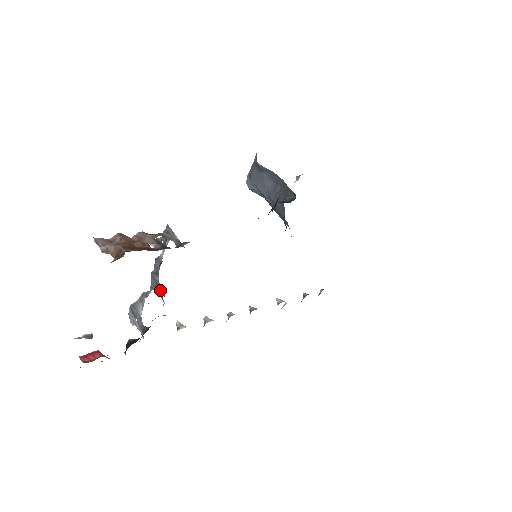
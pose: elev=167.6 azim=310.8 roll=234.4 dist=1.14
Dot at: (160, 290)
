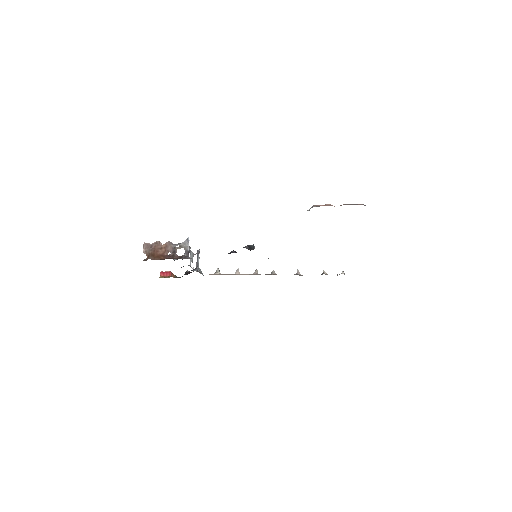
Dot at: (191, 261)
